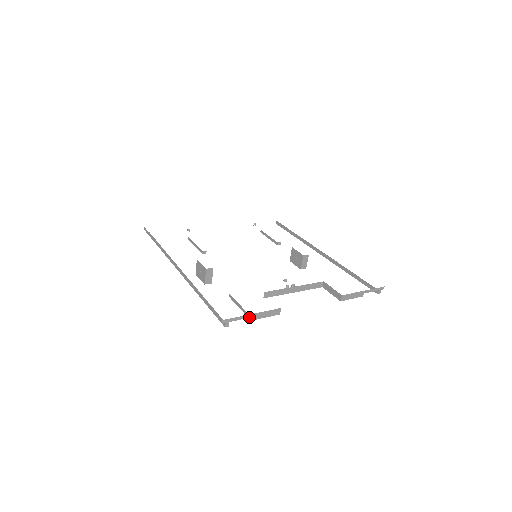
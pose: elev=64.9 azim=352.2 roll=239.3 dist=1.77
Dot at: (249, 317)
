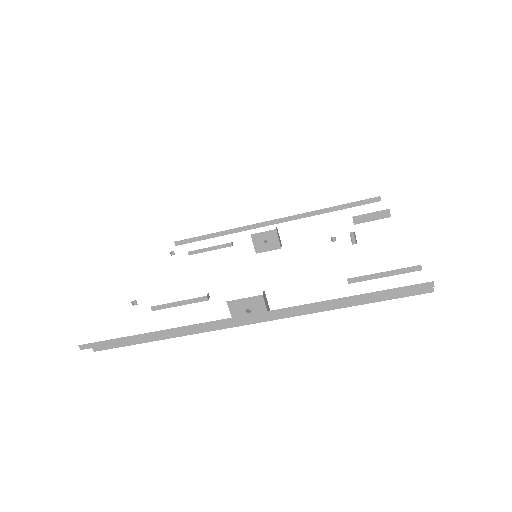
Dot at: occluded
